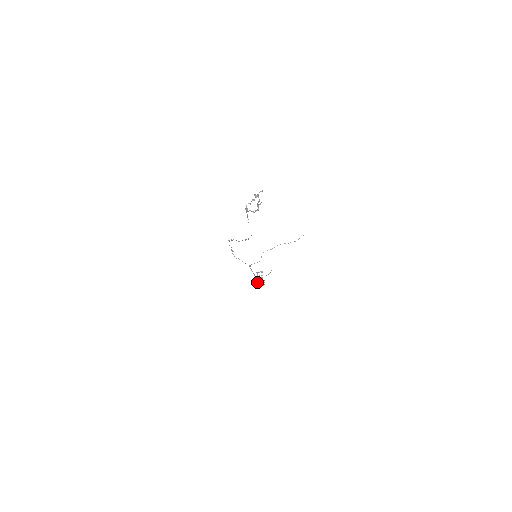
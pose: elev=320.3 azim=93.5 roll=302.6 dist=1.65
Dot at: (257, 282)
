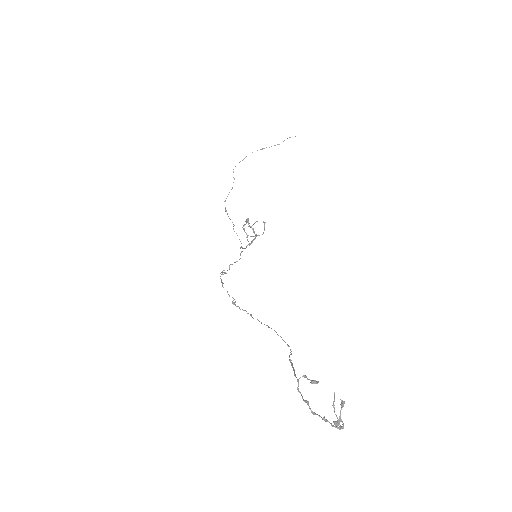
Dot at: occluded
